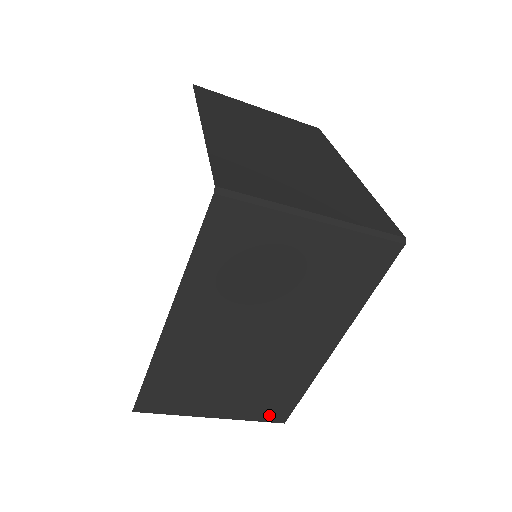
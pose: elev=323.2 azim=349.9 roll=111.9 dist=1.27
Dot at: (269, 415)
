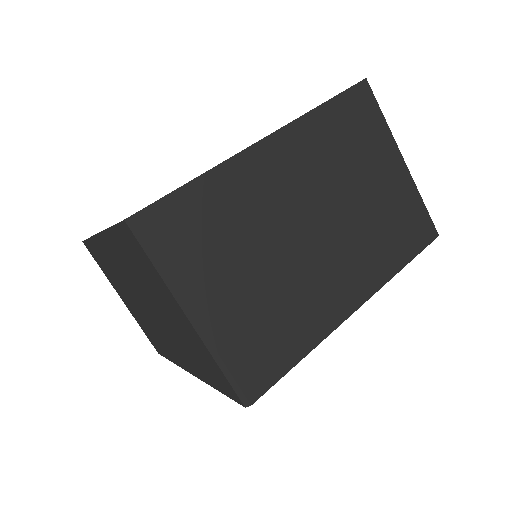
Dot at: (247, 370)
